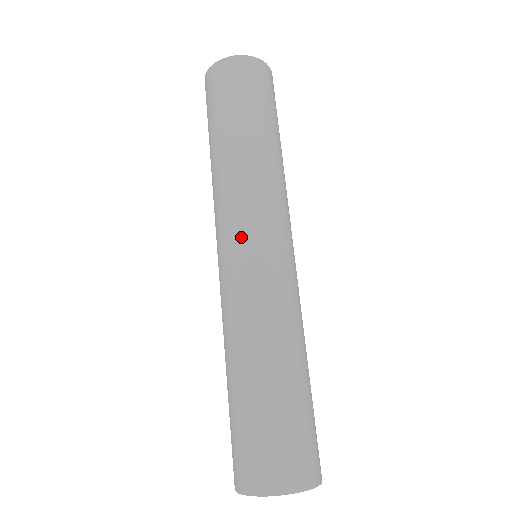
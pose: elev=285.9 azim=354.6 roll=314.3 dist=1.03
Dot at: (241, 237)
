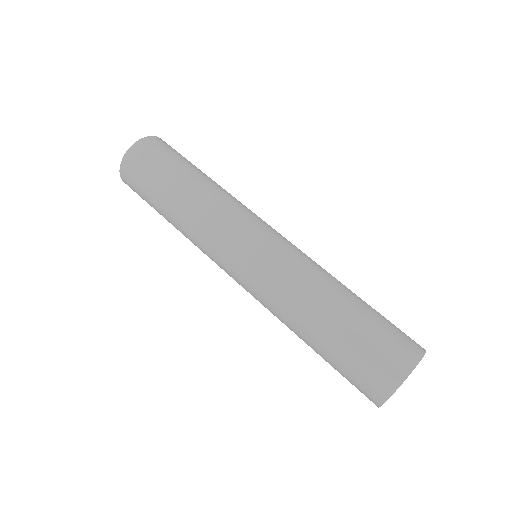
Dot at: (258, 228)
